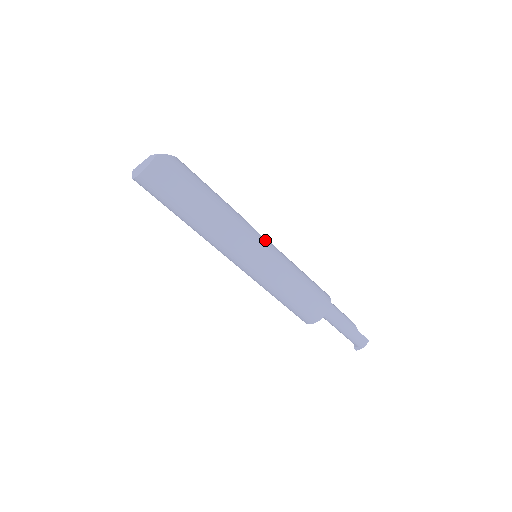
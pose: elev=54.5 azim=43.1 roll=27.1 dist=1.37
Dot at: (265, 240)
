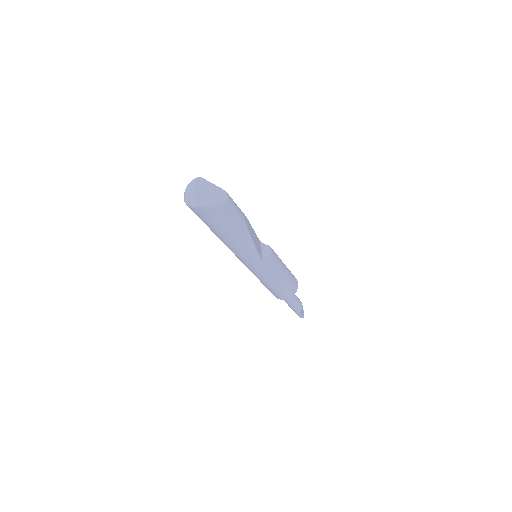
Dot at: (262, 262)
